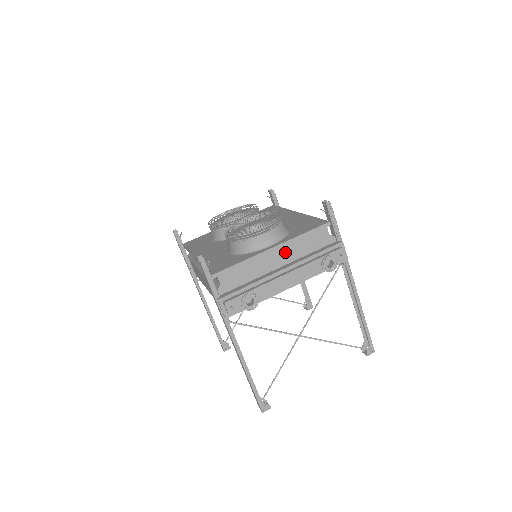
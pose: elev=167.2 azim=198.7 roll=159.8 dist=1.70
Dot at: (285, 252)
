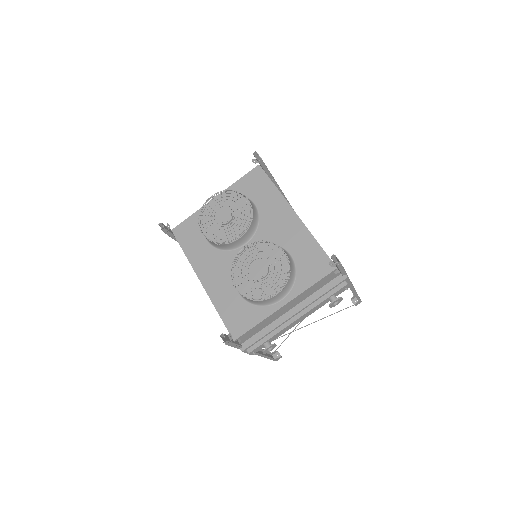
Dot at: (295, 301)
